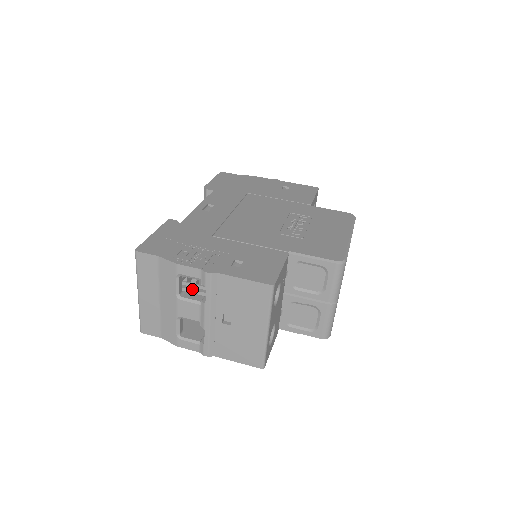
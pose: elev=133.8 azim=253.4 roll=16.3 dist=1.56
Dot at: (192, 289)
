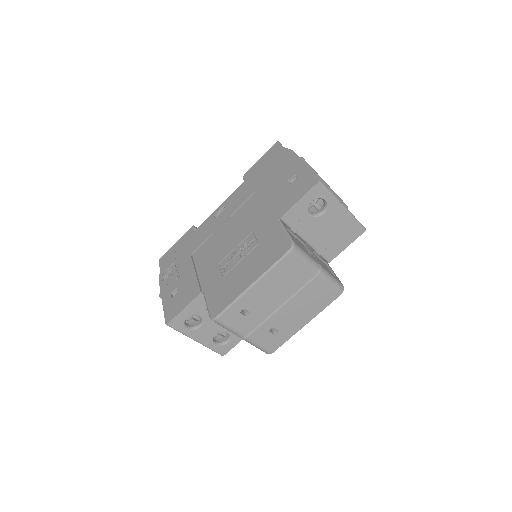
Dot at: occluded
